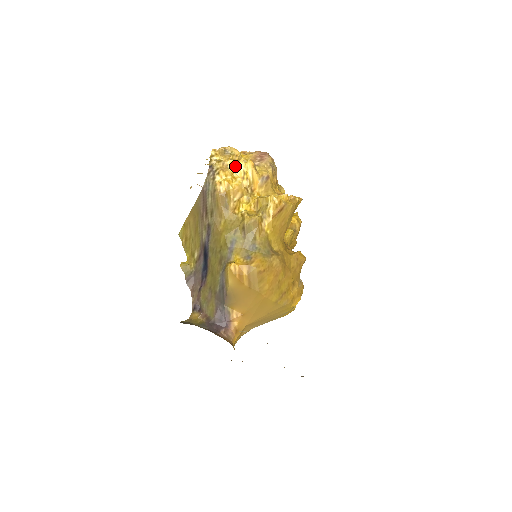
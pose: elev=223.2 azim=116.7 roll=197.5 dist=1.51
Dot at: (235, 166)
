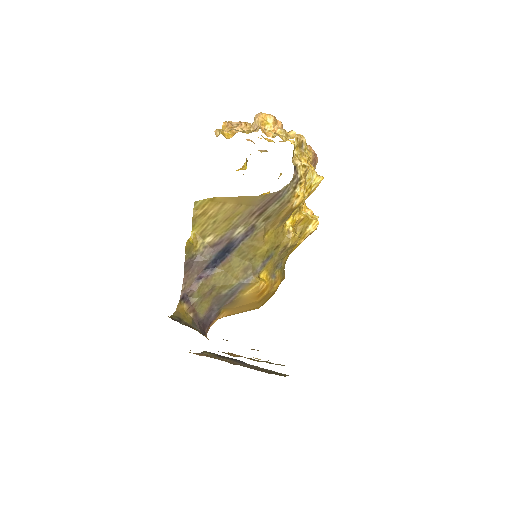
Dot at: (310, 177)
